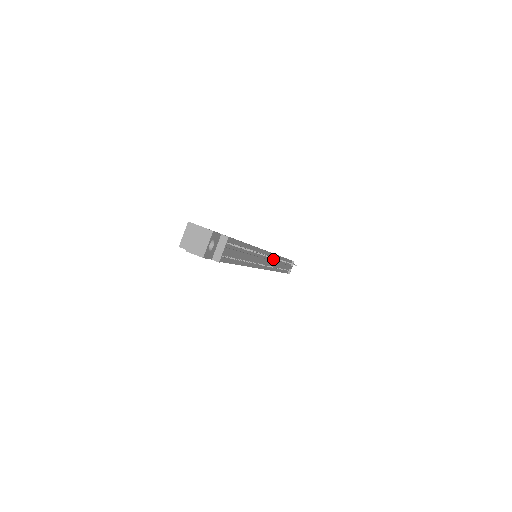
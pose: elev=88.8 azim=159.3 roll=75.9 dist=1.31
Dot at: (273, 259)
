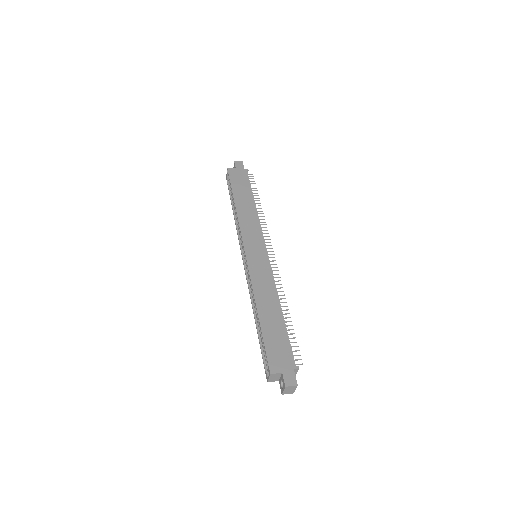
Dot at: occluded
